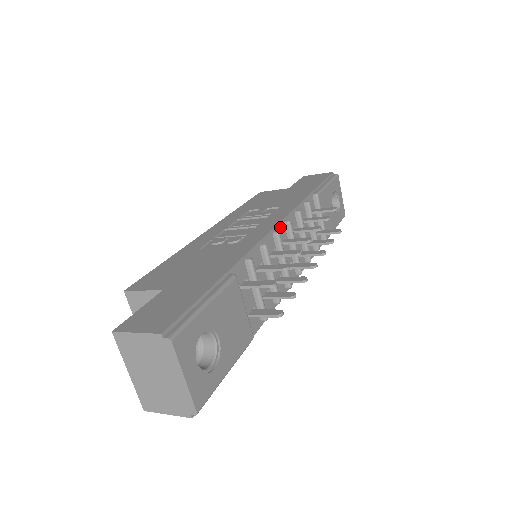
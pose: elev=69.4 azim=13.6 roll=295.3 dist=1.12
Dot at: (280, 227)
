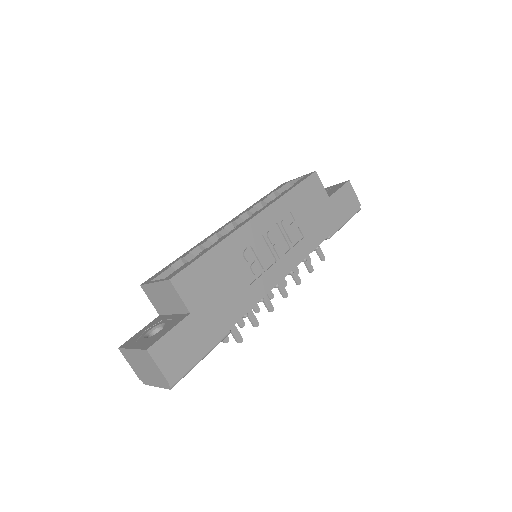
Dot at: (285, 275)
